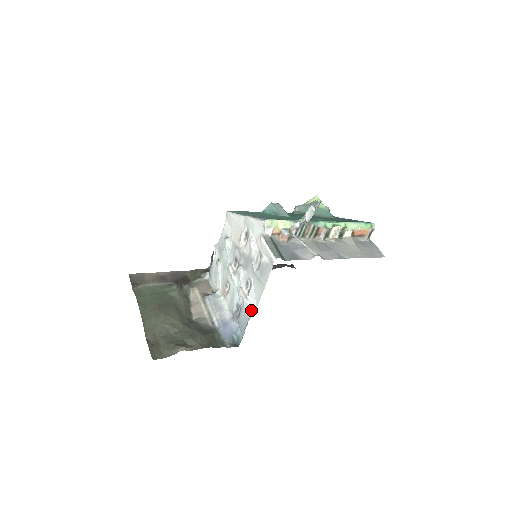
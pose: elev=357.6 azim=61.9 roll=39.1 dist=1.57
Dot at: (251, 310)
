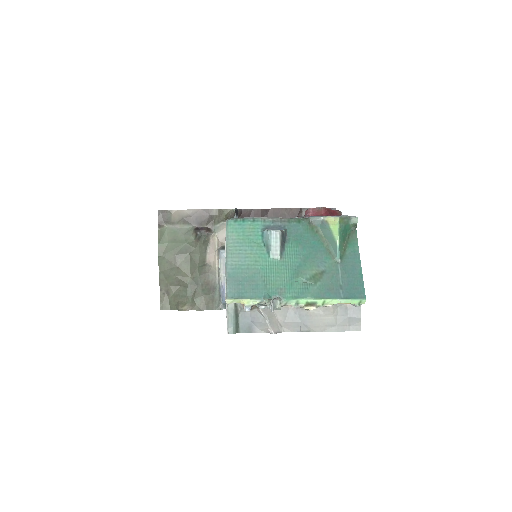
Dot at: occluded
